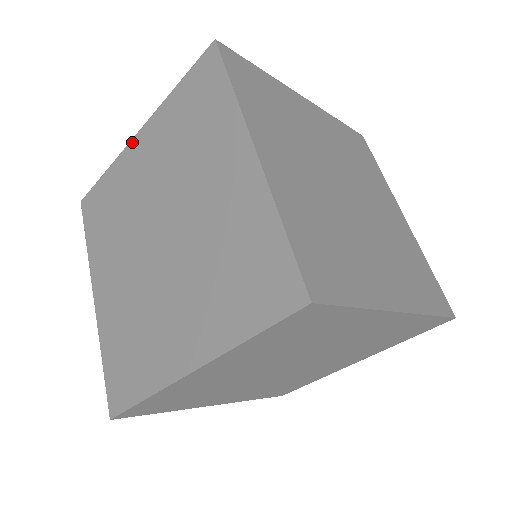
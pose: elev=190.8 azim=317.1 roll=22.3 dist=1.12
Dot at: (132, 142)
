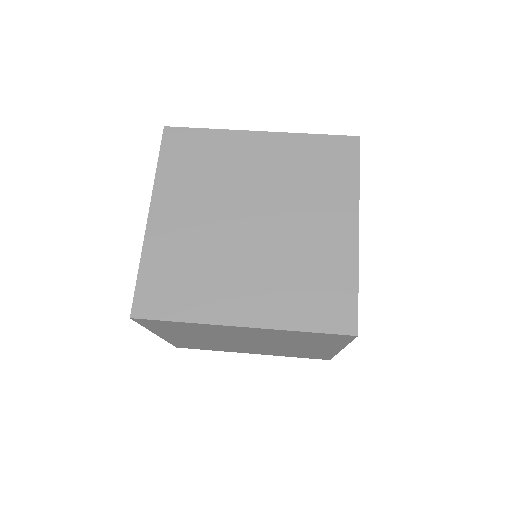
Dot at: occluded
